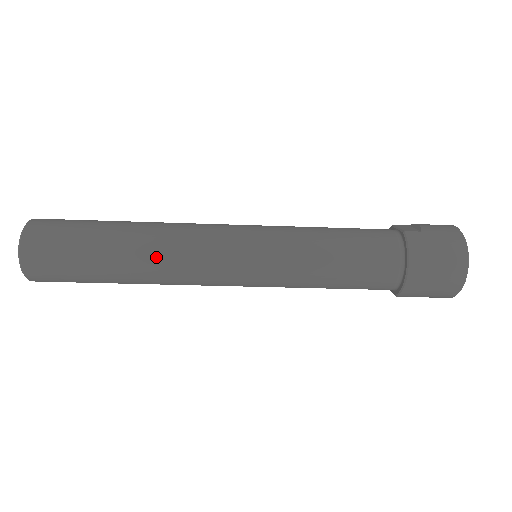
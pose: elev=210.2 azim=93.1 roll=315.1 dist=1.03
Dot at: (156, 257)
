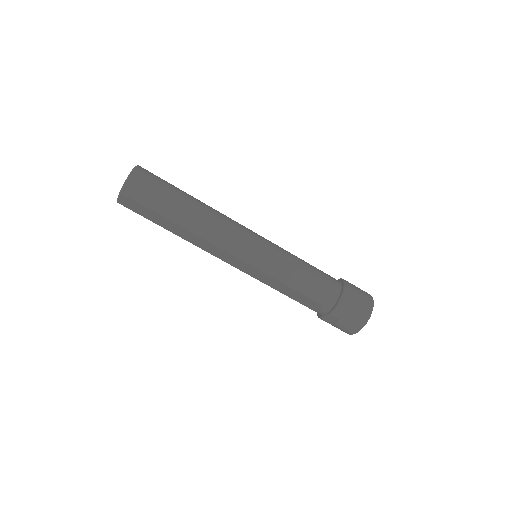
Dot at: (211, 215)
